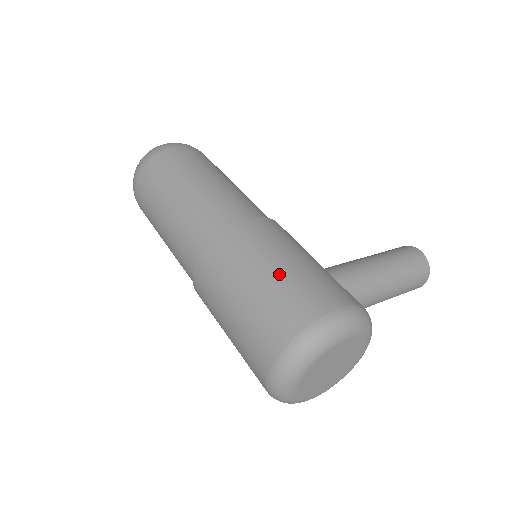
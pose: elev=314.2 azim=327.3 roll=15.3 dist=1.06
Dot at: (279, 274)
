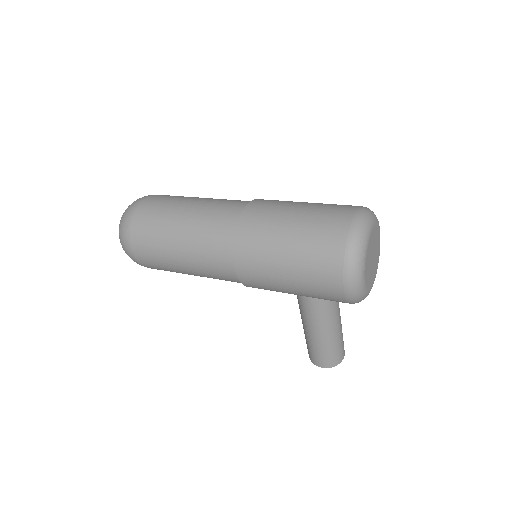
Dot at: occluded
